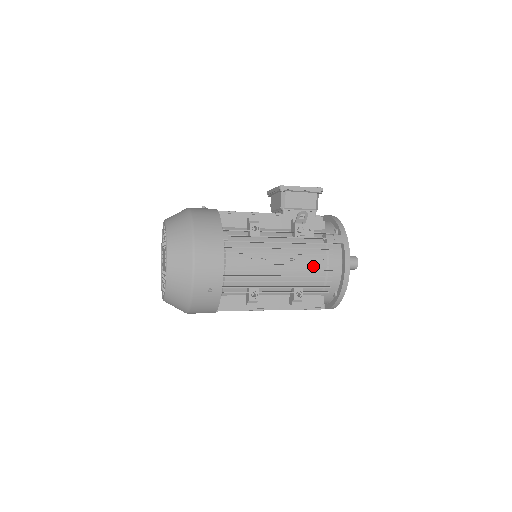
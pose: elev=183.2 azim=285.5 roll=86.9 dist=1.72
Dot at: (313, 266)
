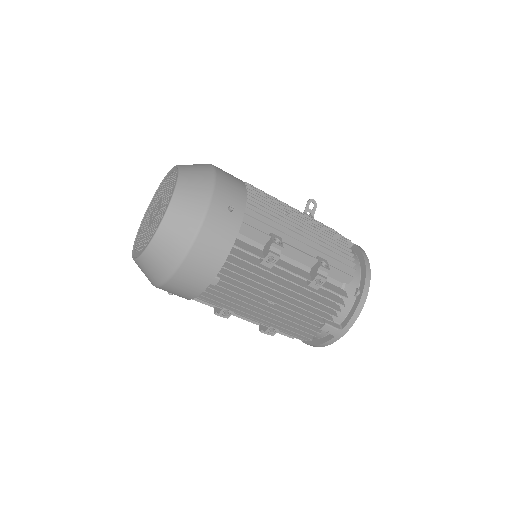
Dot at: occluded
